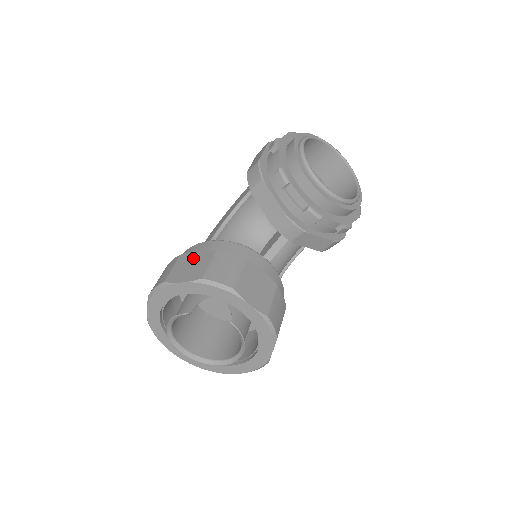
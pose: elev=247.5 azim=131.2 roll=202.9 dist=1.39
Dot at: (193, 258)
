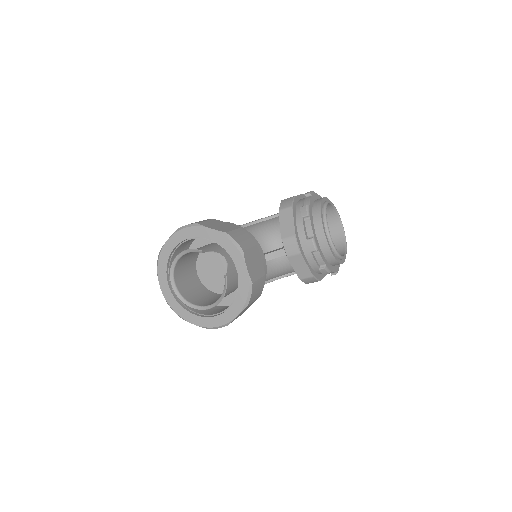
Dot at: (222, 223)
